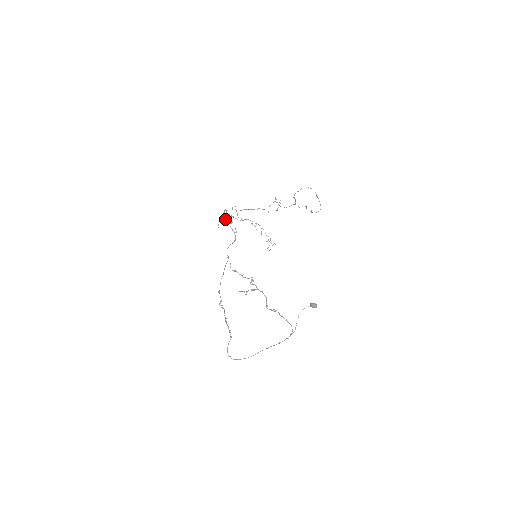
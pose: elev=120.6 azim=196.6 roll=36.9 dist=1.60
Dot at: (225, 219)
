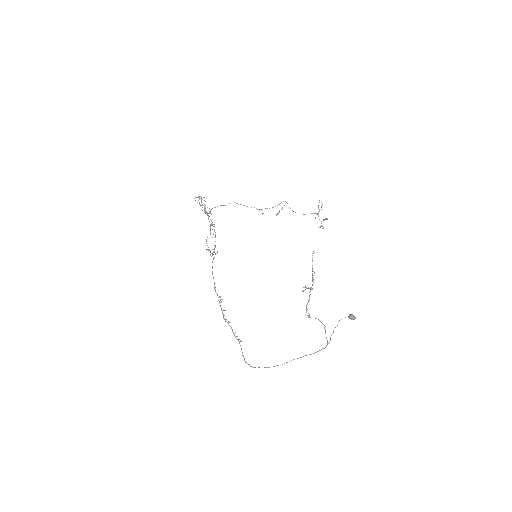
Dot at: occluded
